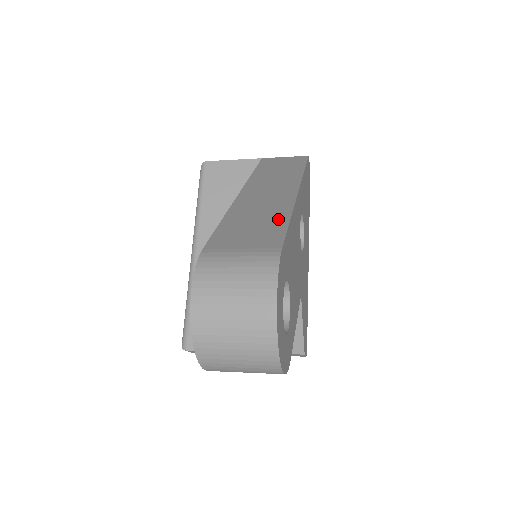
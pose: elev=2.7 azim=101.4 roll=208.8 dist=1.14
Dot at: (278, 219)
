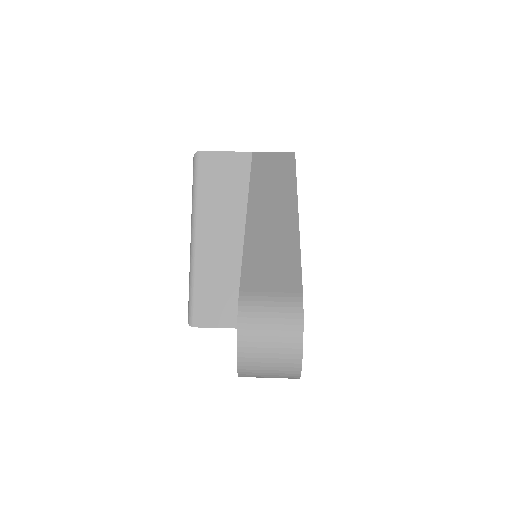
Dot at: (291, 253)
